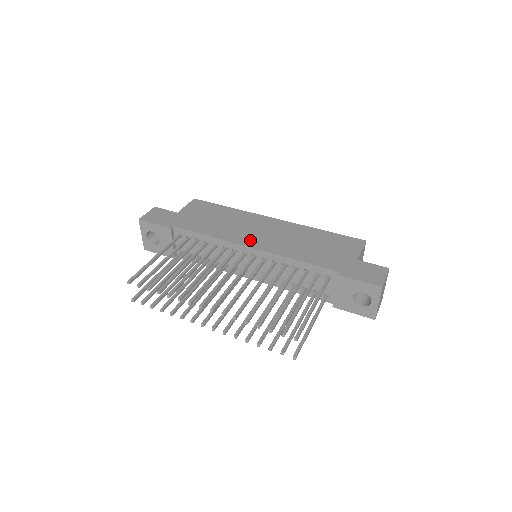
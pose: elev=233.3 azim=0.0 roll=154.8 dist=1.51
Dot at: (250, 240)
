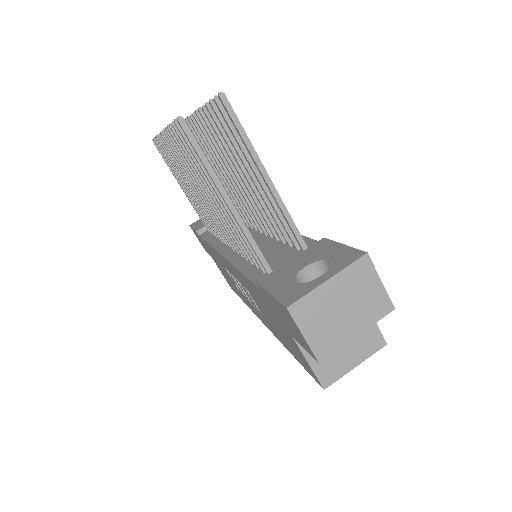
Dot at: occluded
